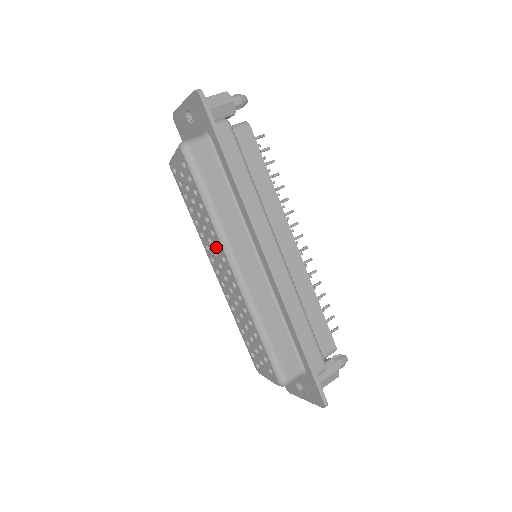
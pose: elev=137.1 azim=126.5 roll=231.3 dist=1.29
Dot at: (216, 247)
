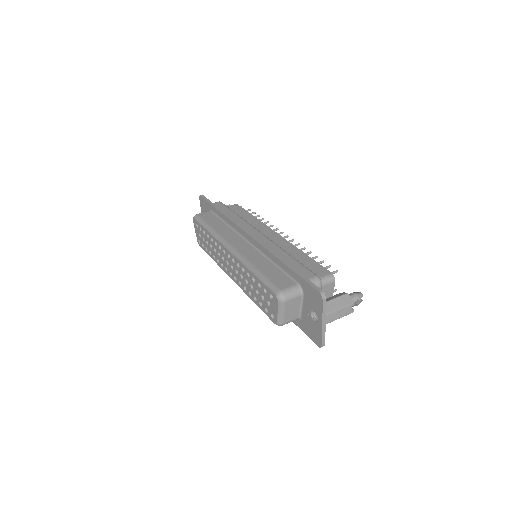
Dot at: (220, 251)
